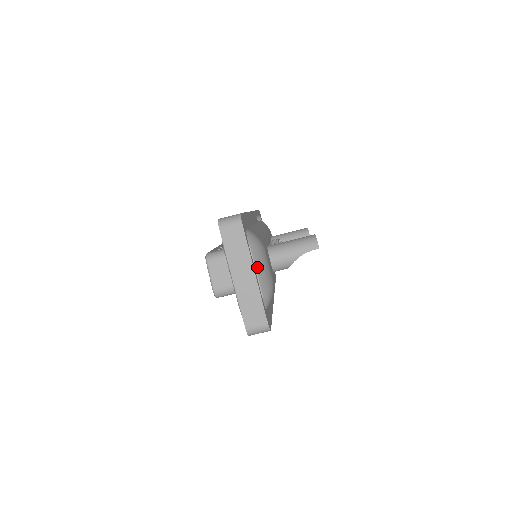
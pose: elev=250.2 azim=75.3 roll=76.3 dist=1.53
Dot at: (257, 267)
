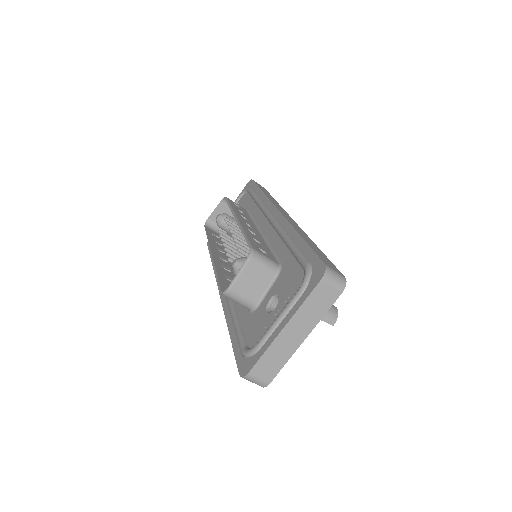
Dot at: occluded
